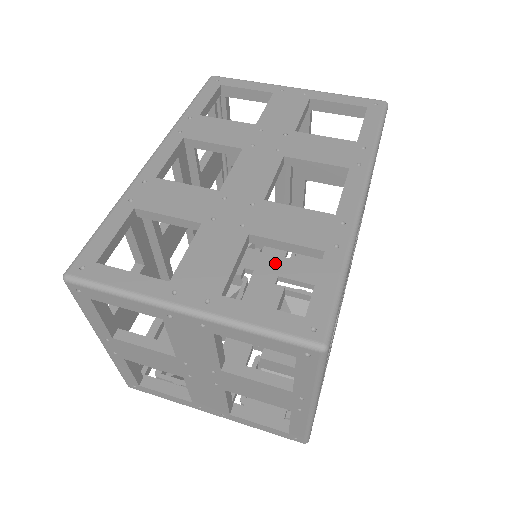
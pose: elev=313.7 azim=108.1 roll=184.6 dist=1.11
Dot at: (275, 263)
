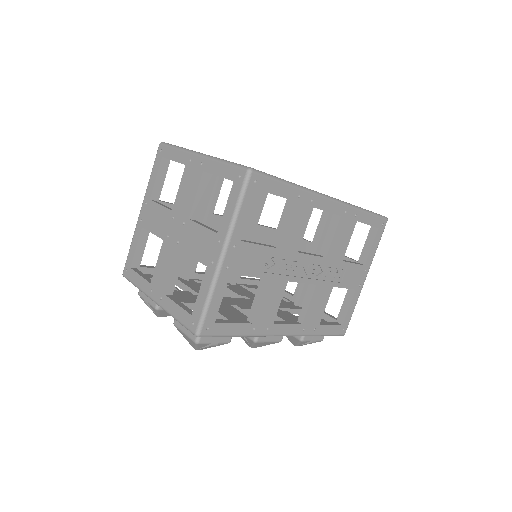
Dot at: occluded
